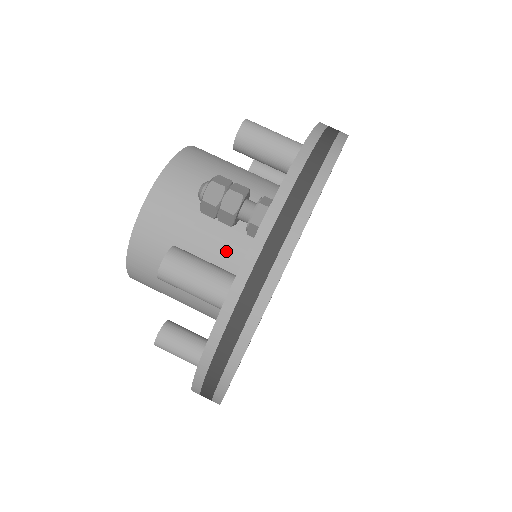
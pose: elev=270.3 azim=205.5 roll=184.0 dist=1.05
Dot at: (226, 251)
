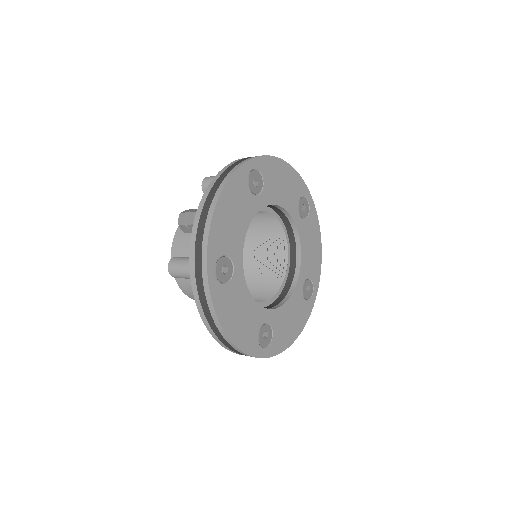
Dot at: occluded
